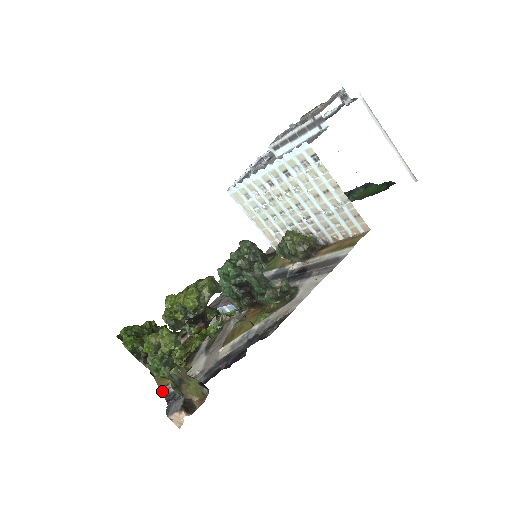
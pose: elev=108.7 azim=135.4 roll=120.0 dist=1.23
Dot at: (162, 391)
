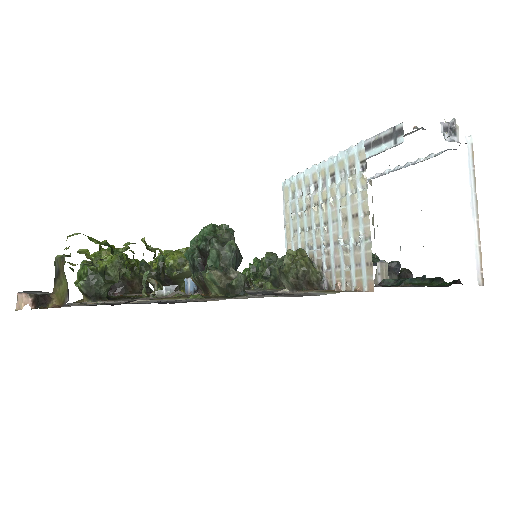
Dot at: occluded
